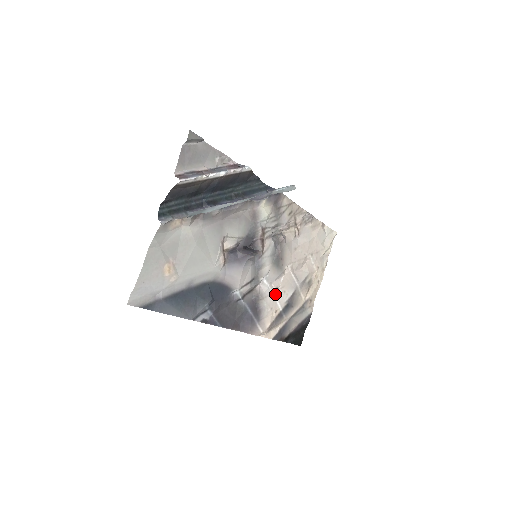
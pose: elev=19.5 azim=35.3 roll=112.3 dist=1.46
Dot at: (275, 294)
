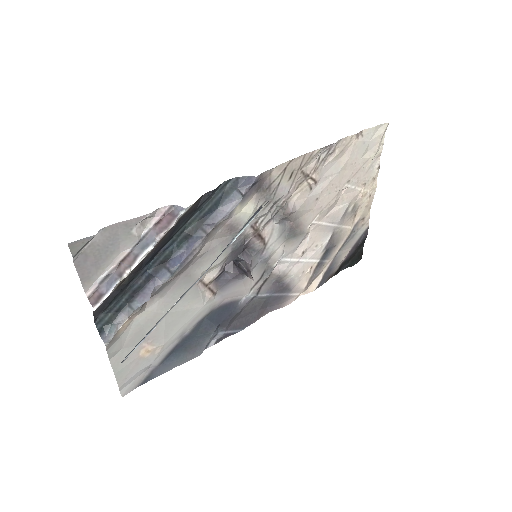
Dot at: (303, 257)
